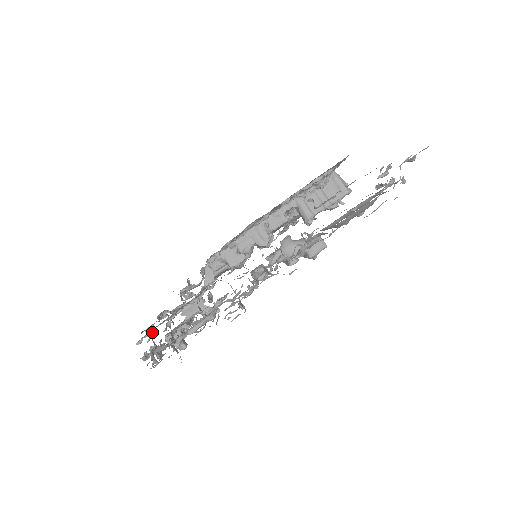
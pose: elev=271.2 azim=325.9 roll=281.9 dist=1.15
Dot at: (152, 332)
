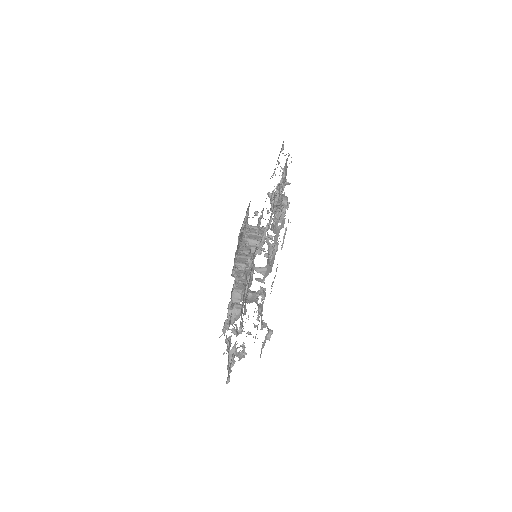
Dot at: occluded
